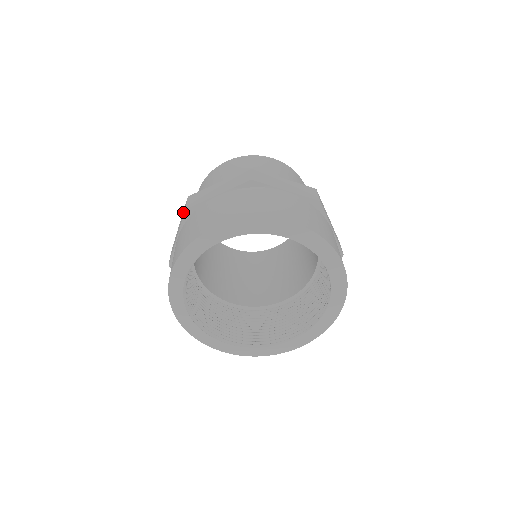
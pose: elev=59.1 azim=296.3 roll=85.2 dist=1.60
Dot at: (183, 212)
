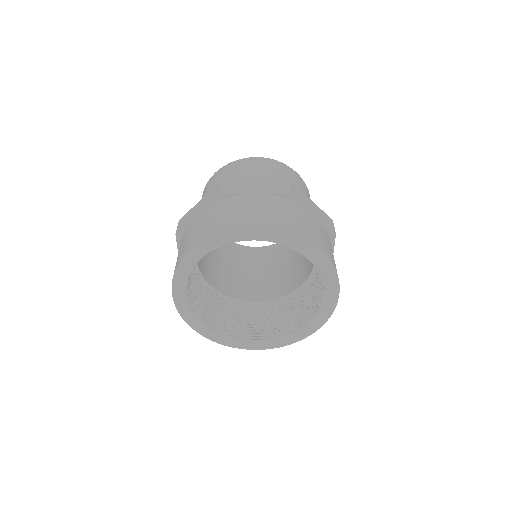
Dot at: (212, 193)
